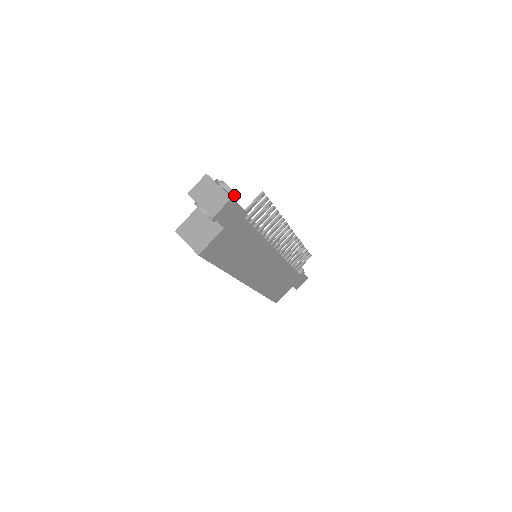
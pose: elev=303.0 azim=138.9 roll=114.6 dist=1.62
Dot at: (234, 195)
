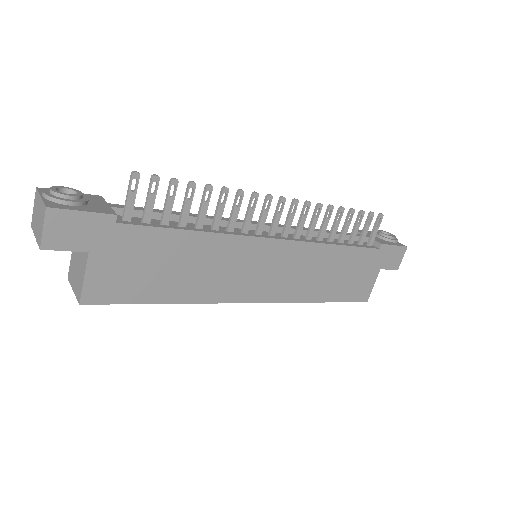
Dot at: (66, 201)
